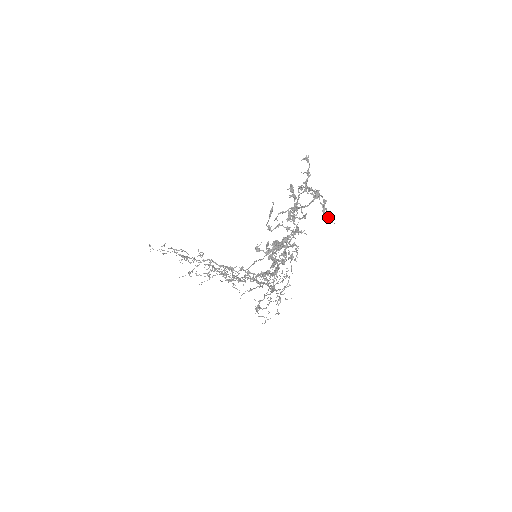
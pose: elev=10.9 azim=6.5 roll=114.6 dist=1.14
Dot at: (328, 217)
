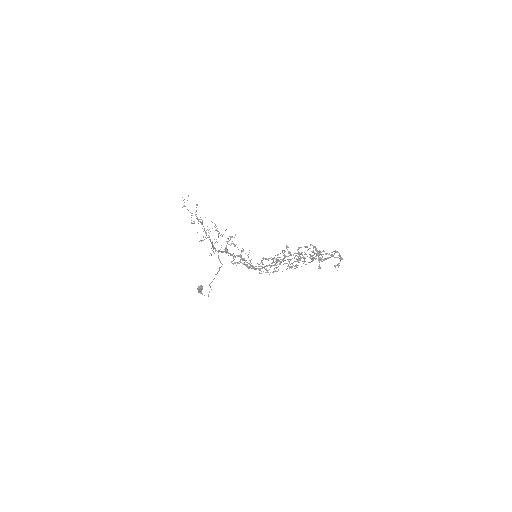
Dot at: occluded
